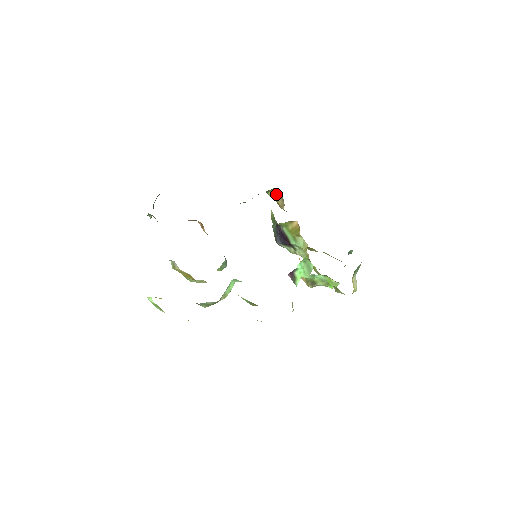
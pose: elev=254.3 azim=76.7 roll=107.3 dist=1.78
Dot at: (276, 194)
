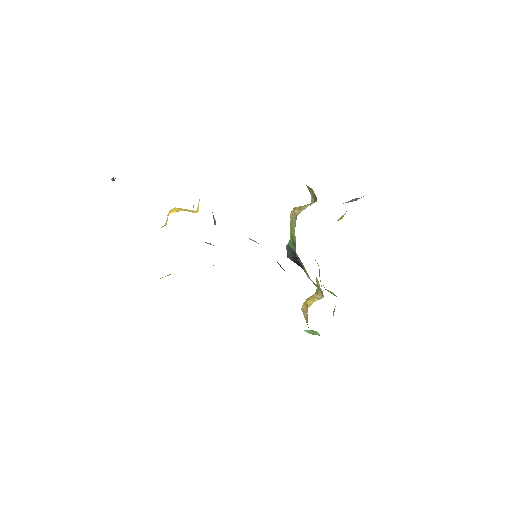
Dot at: occluded
